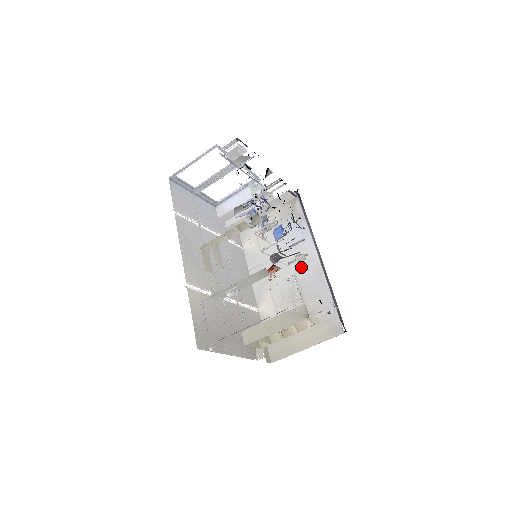
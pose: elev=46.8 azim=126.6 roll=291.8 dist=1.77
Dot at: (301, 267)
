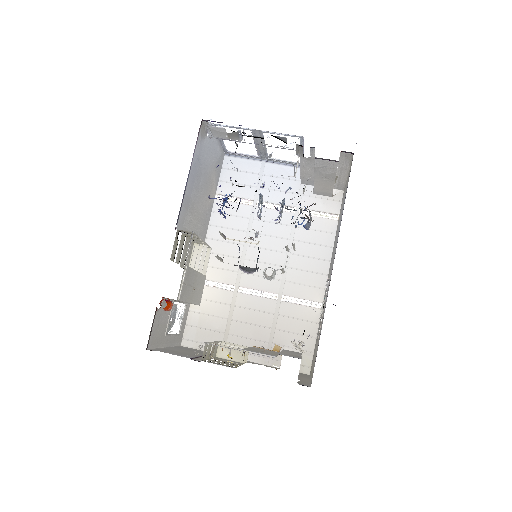
Dot at: (331, 270)
